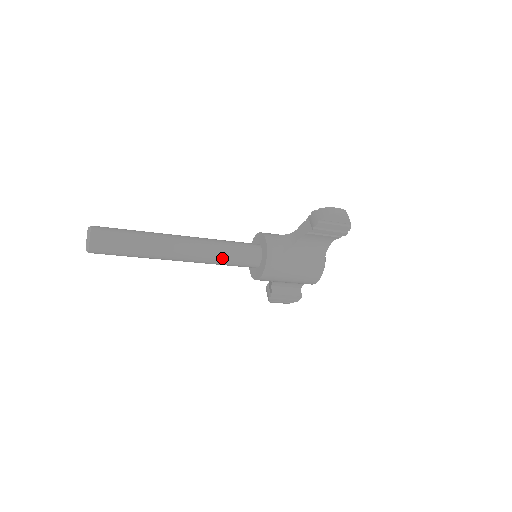
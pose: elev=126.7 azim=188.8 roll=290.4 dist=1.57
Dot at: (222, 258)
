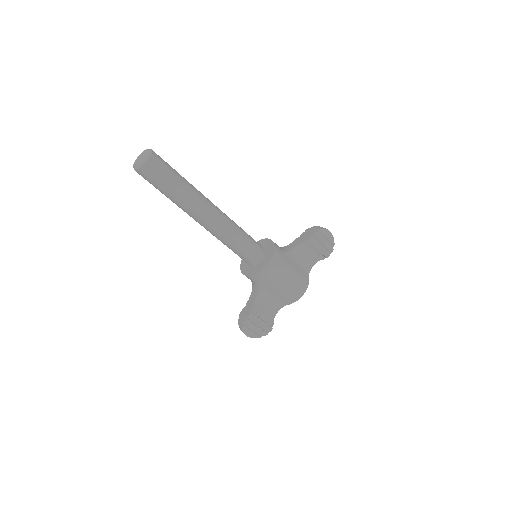
Dot at: (239, 235)
